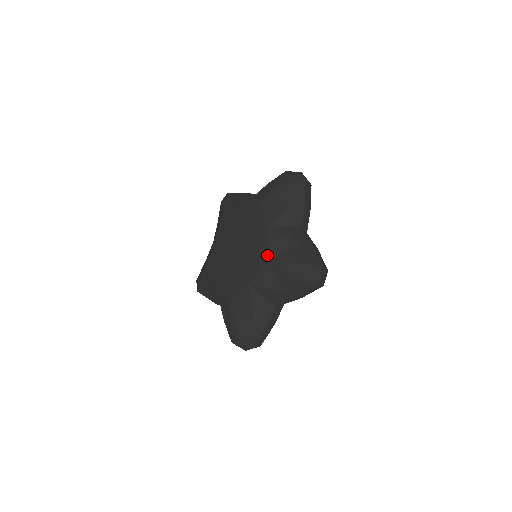
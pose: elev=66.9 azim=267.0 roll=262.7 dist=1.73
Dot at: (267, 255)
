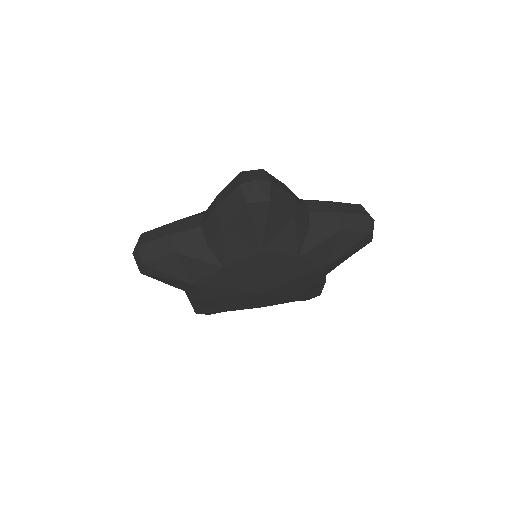
Dot at: occluded
